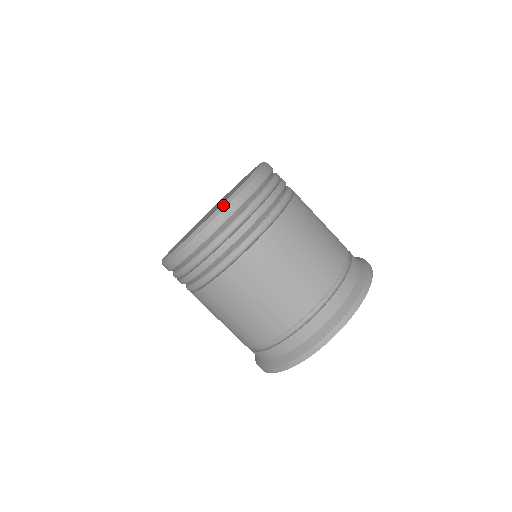
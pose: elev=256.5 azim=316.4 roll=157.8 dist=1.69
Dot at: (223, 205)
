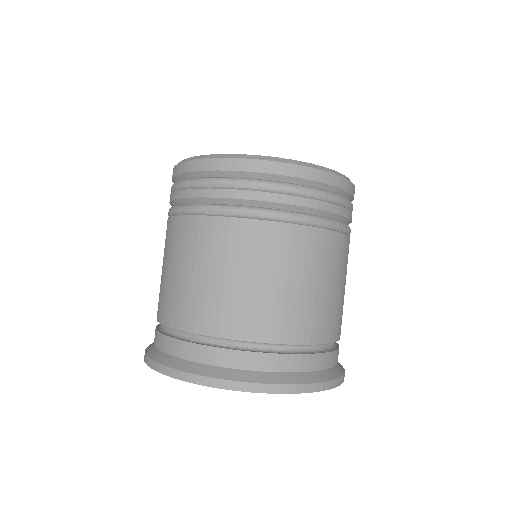
Dot at: (204, 156)
